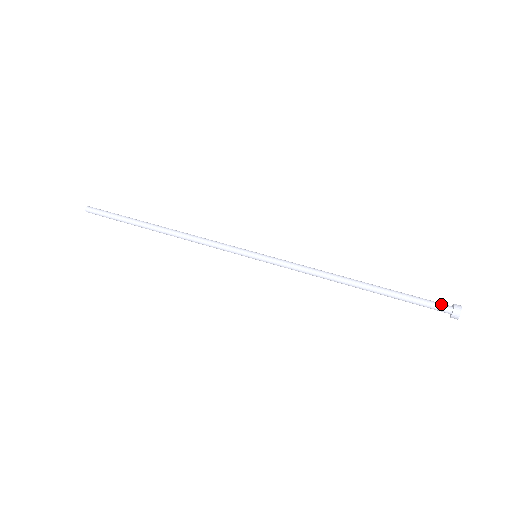
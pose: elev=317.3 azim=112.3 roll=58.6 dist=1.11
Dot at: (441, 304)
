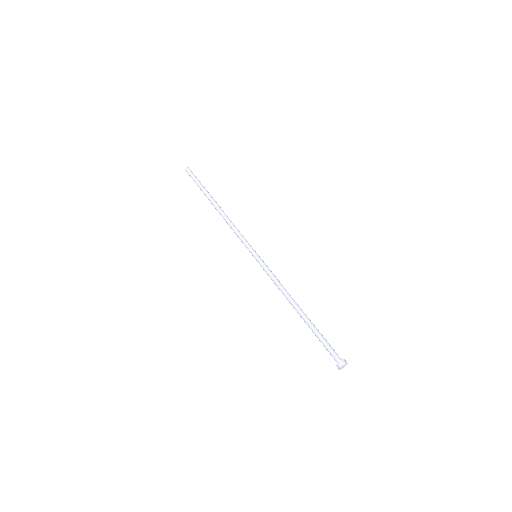
Dot at: (335, 355)
